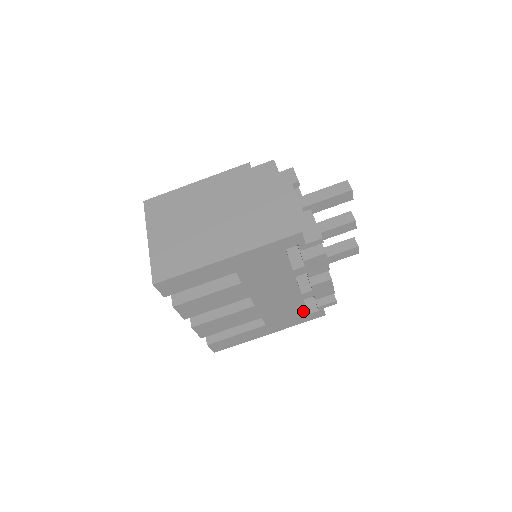
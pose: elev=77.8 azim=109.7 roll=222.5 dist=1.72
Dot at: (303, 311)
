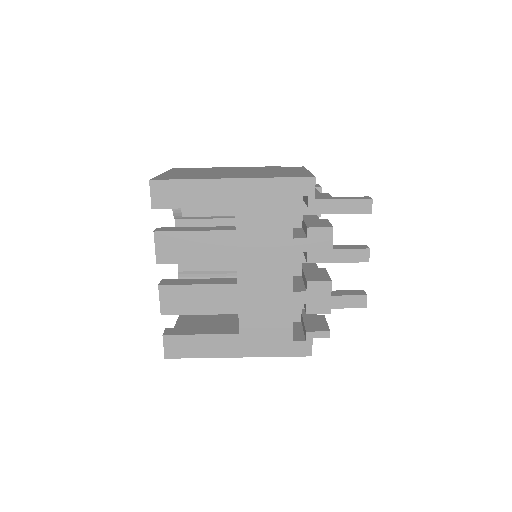
Dot at: (288, 330)
